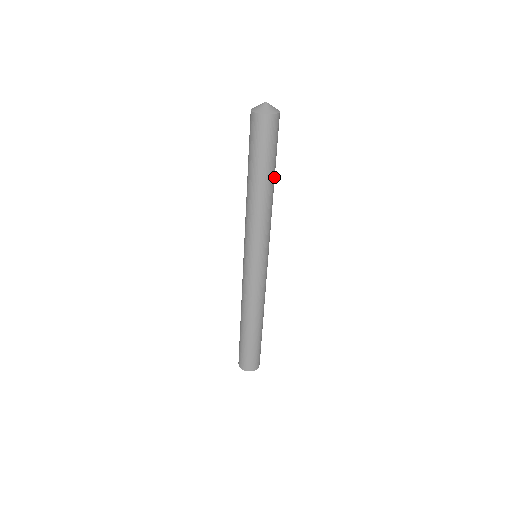
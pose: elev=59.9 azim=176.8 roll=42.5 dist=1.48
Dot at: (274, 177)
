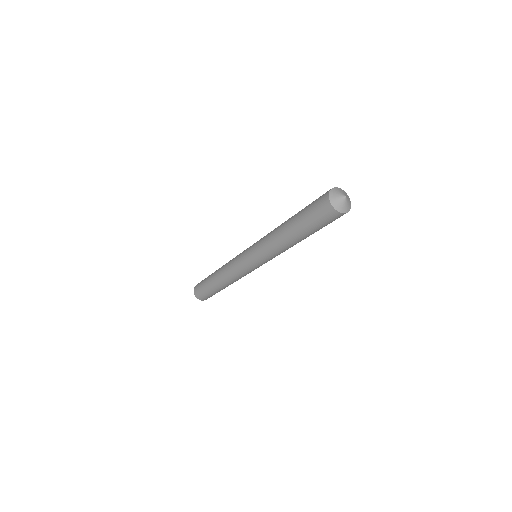
Dot at: occluded
